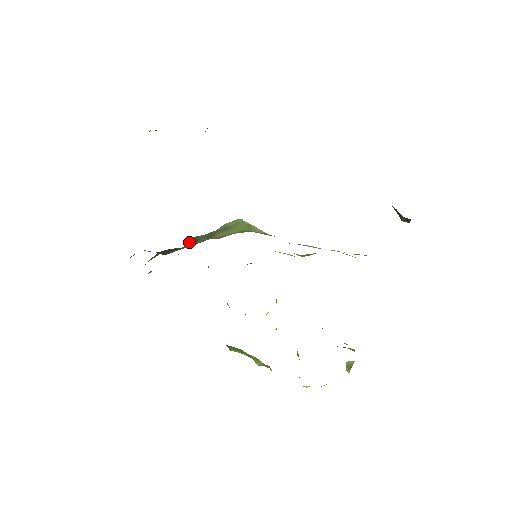
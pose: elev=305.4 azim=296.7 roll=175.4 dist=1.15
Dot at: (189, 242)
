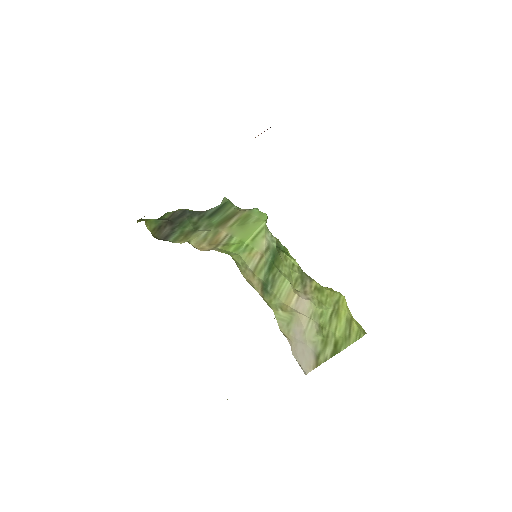
Dot at: (215, 208)
